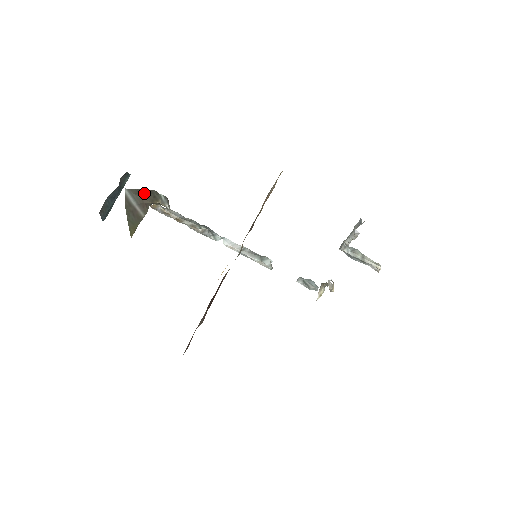
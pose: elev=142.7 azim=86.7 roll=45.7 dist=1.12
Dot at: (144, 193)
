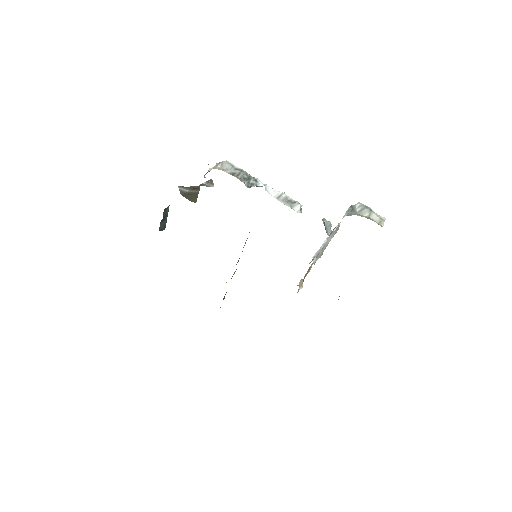
Dot at: occluded
